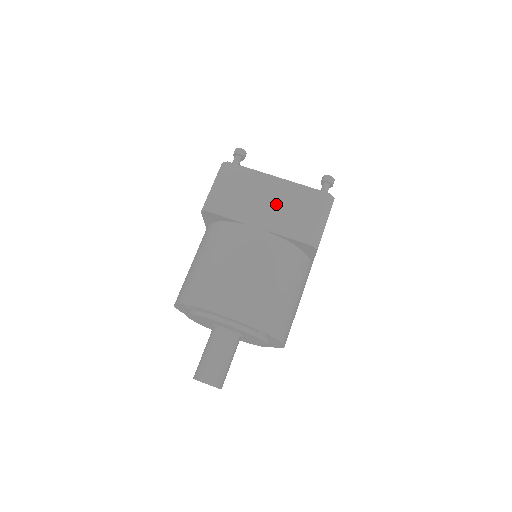
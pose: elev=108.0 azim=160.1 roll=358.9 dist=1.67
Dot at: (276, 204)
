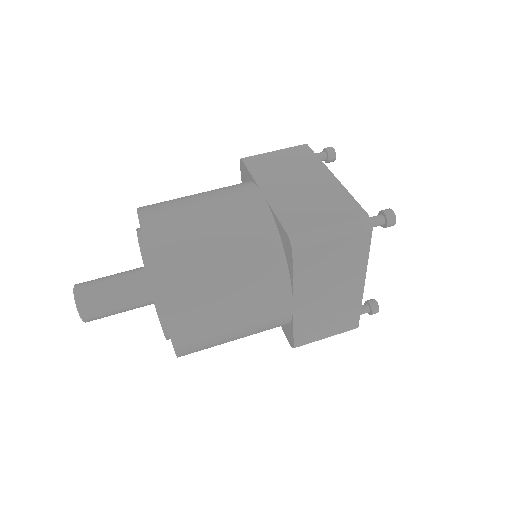
Dot at: (304, 189)
